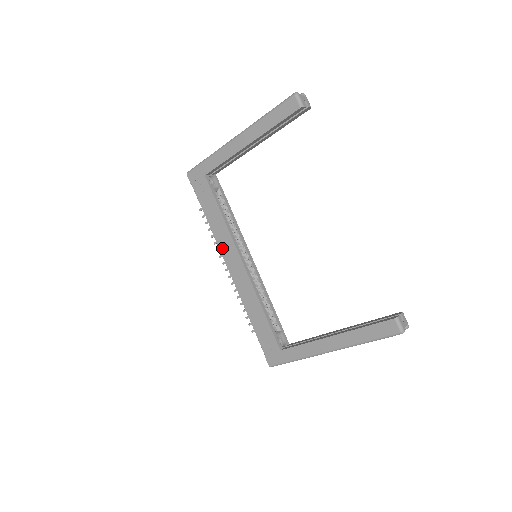
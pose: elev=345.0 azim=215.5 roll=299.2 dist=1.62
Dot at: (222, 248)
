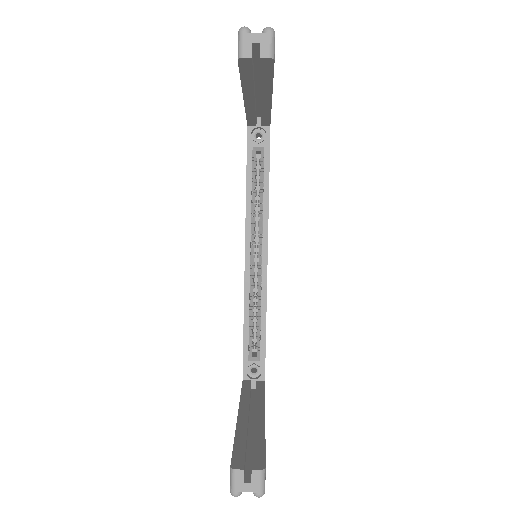
Dot at: occluded
